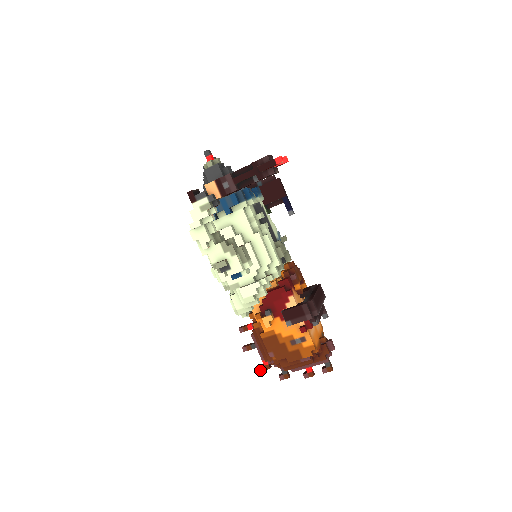
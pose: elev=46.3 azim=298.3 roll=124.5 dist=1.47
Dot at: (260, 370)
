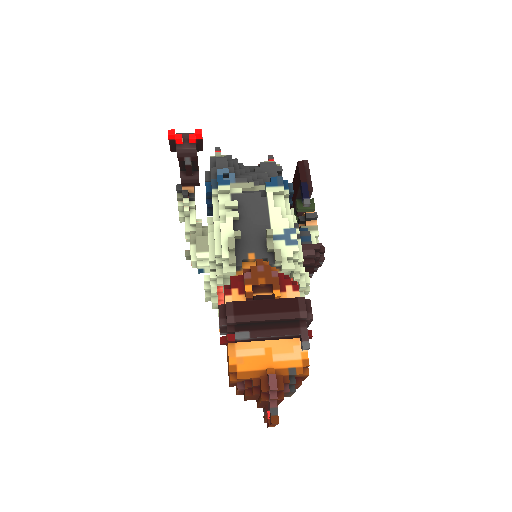
Dot at: occluded
